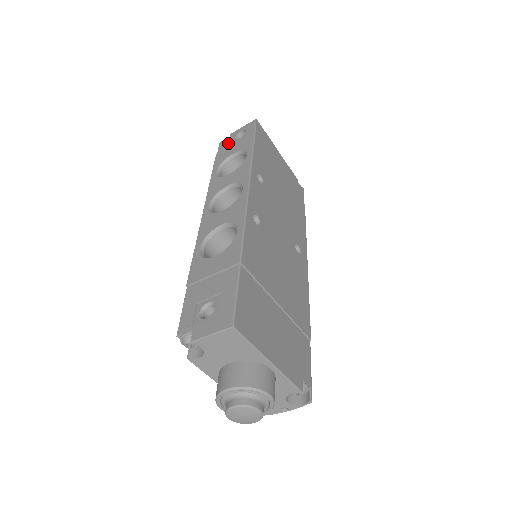
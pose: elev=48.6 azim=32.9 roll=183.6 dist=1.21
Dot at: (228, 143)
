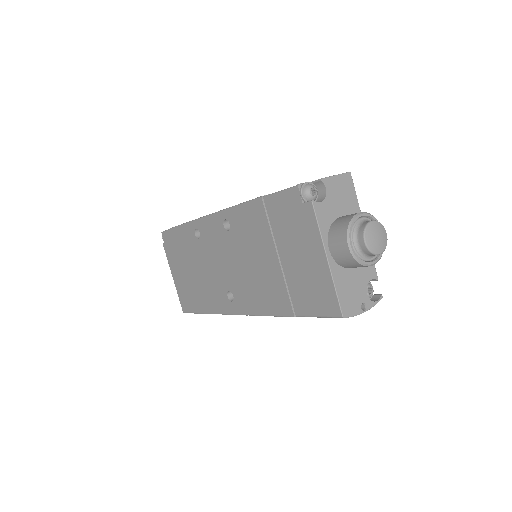
Dot at: occluded
